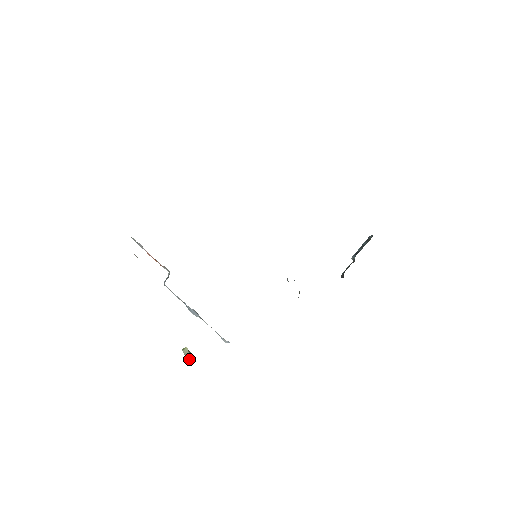
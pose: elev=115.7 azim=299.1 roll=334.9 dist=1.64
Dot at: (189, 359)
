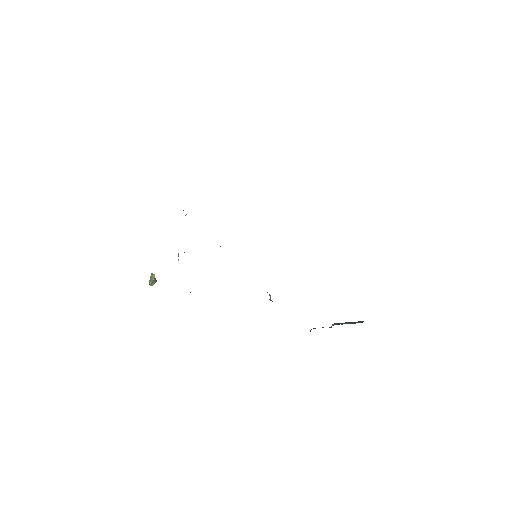
Dot at: (151, 284)
